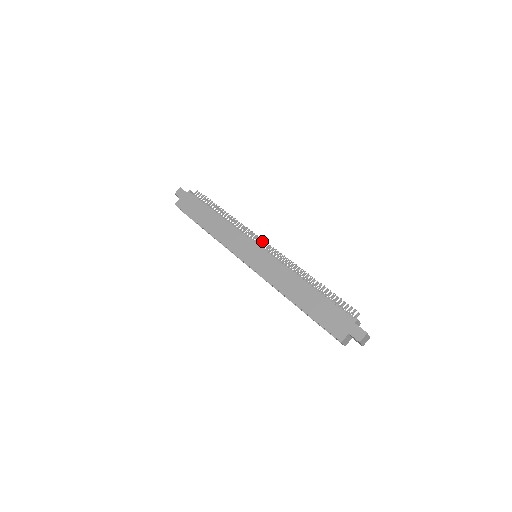
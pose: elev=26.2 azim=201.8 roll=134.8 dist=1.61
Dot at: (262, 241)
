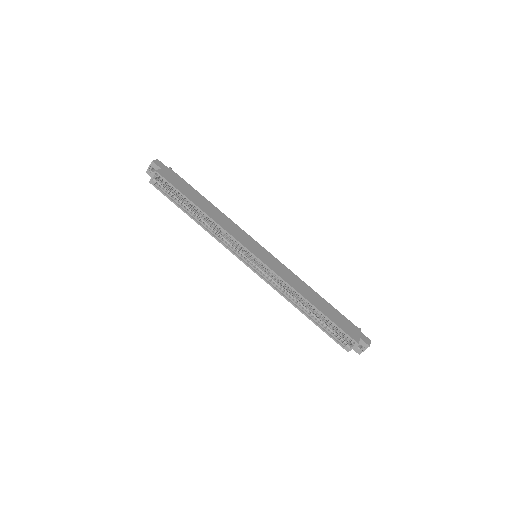
Dot at: occluded
